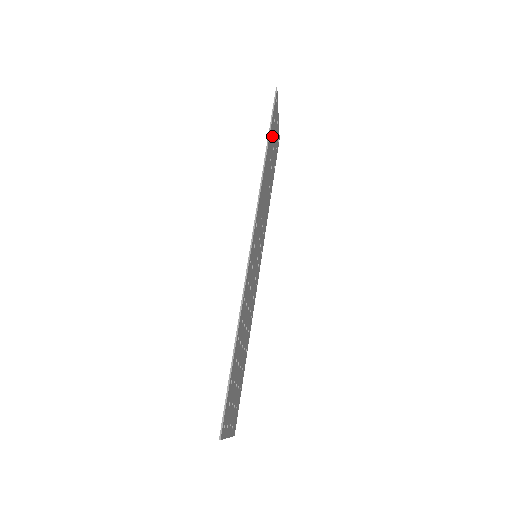
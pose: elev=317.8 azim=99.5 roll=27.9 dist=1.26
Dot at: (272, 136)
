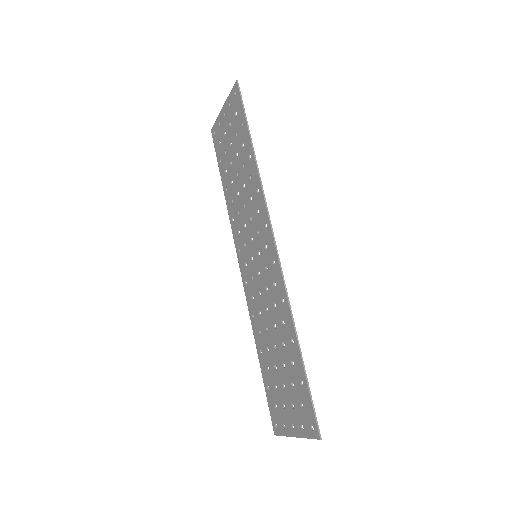
Dot at: (239, 131)
